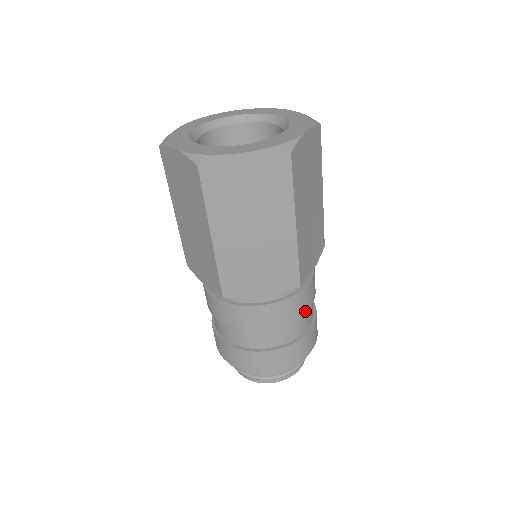
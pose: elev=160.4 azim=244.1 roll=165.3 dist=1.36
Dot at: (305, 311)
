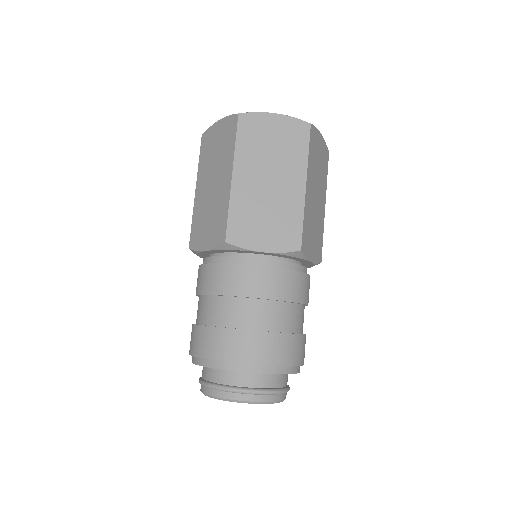
Dot at: (298, 302)
